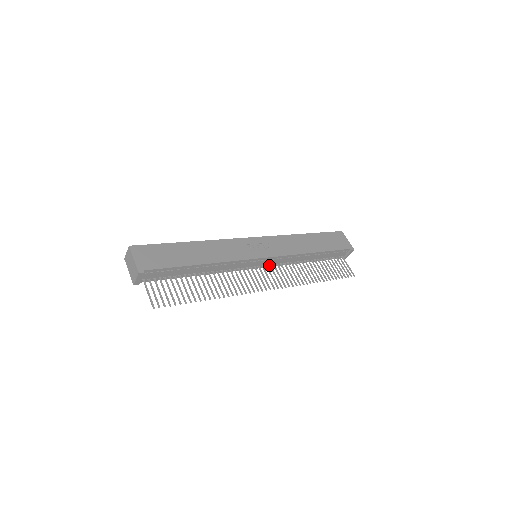
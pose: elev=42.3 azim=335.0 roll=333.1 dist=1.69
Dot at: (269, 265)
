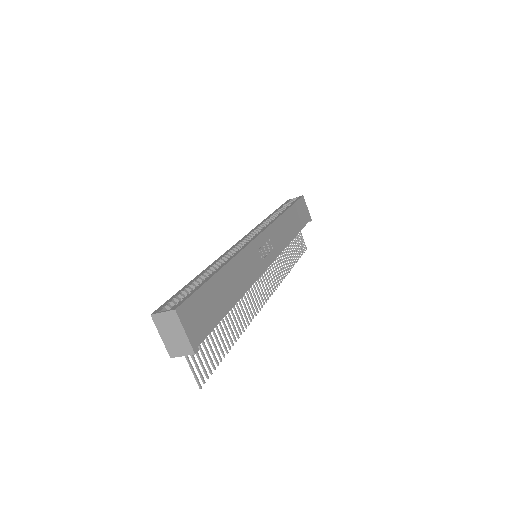
Dot at: occluded
